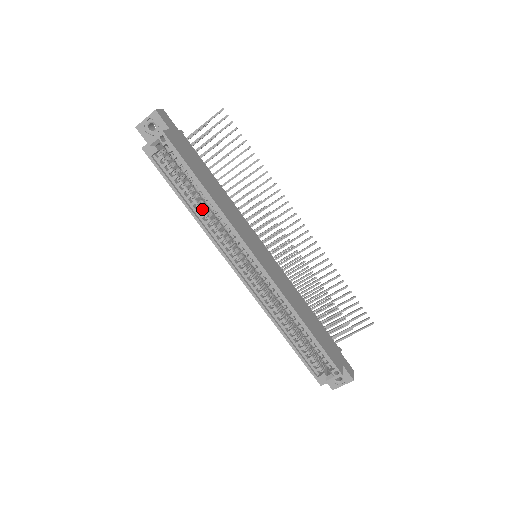
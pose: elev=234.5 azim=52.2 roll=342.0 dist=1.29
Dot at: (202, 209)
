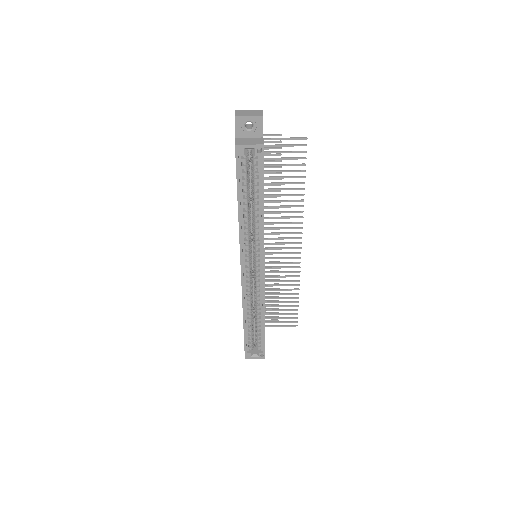
Dot at: (248, 213)
